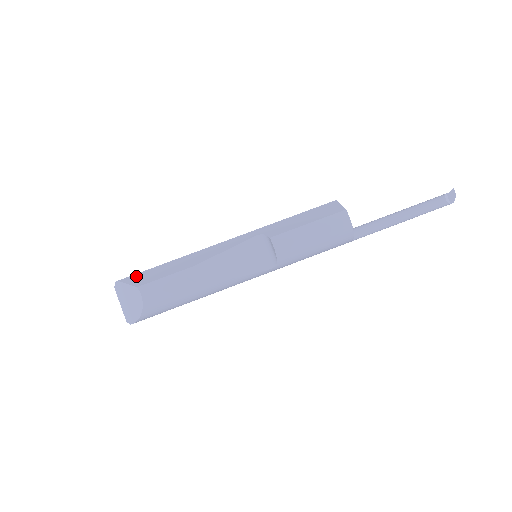
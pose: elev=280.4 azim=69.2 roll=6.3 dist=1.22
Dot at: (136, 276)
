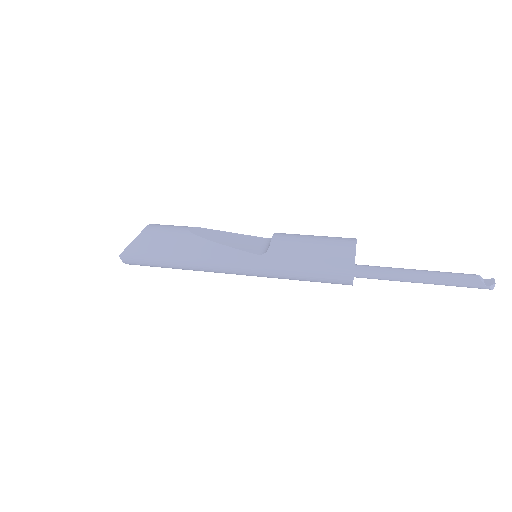
Dot at: occluded
